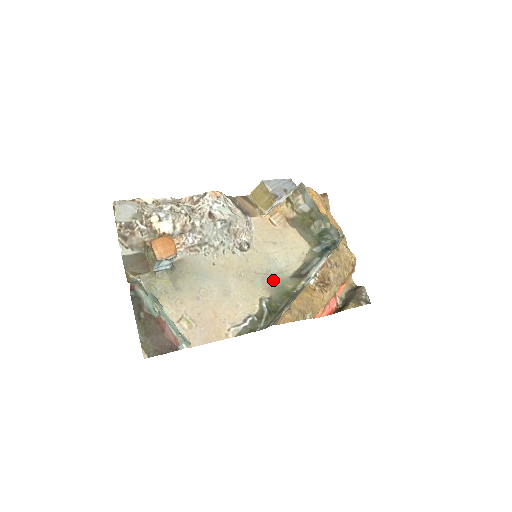
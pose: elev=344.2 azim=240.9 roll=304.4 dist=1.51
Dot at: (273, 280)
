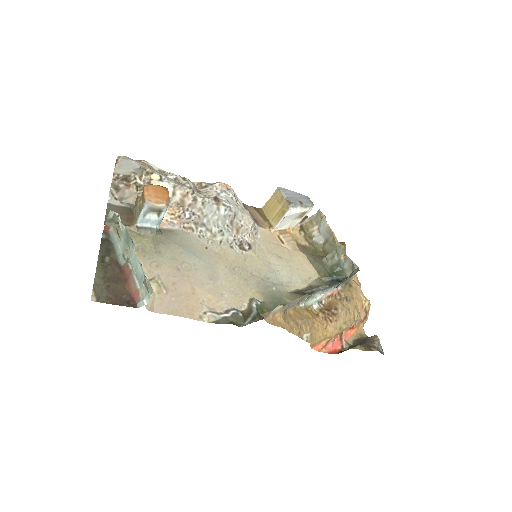
Dot at: (270, 288)
